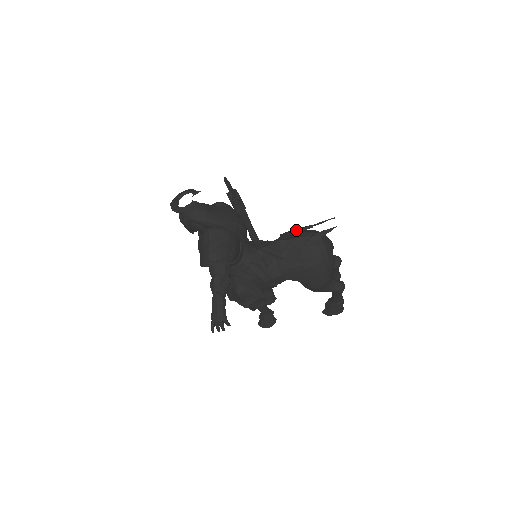
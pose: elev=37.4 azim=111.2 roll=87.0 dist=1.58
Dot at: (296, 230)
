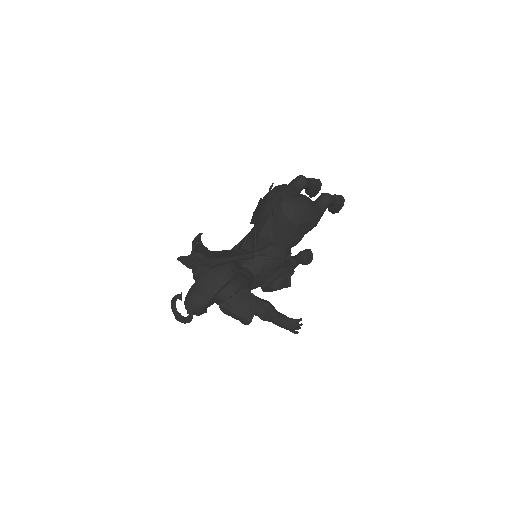
Dot at: (259, 217)
